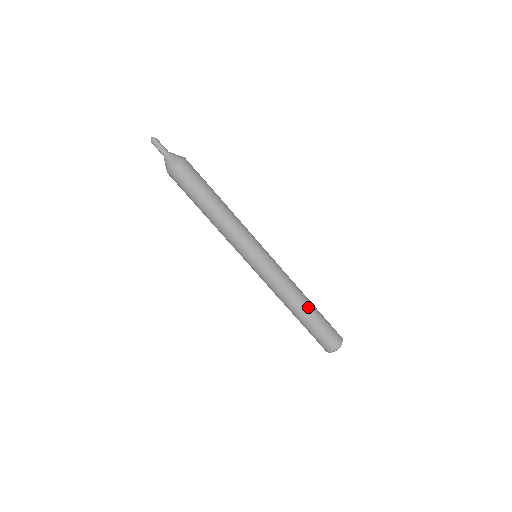
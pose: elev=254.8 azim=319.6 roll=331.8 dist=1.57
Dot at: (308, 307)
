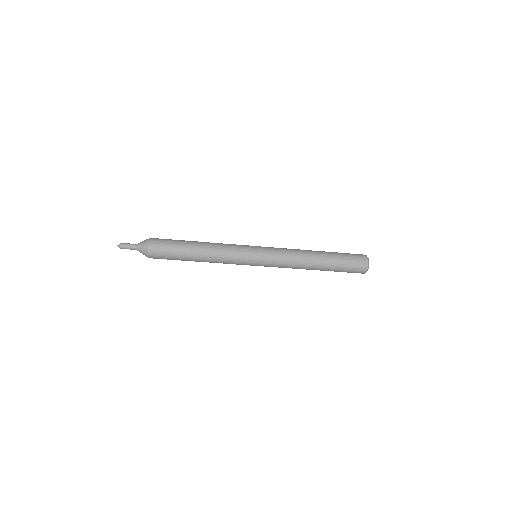
Dot at: (320, 269)
